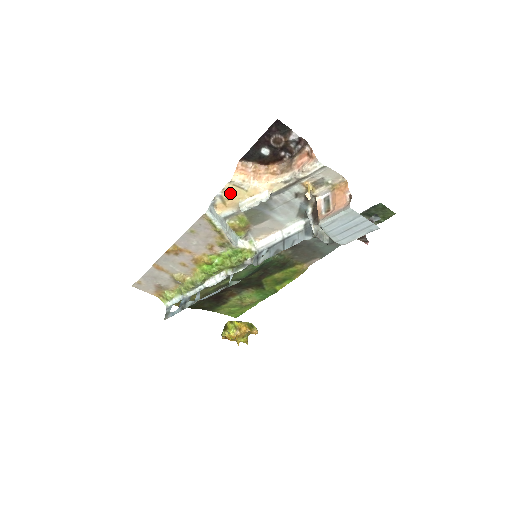
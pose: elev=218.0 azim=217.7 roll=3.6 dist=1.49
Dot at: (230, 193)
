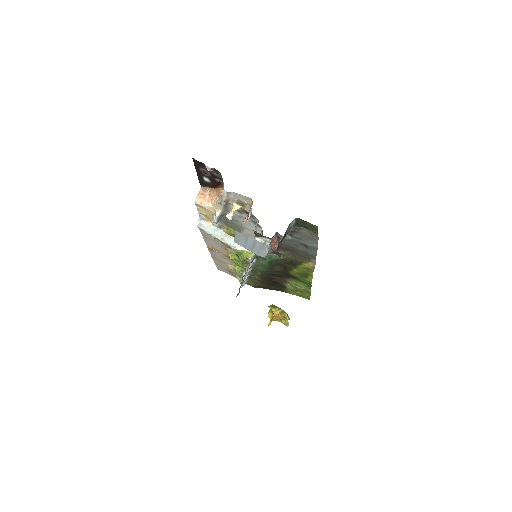
Dot at: (204, 211)
